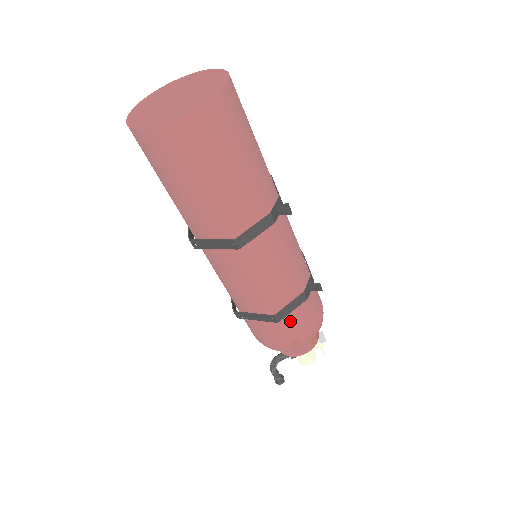
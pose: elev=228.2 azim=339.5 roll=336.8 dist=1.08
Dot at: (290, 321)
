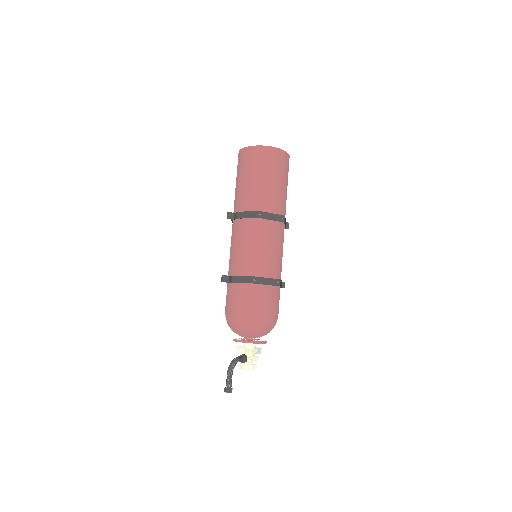
Dot at: (278, 295)
